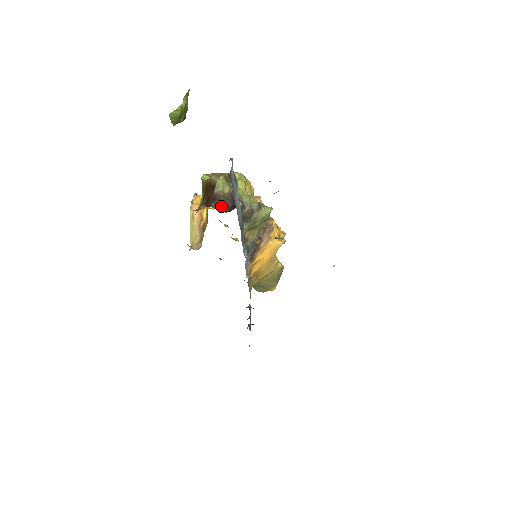
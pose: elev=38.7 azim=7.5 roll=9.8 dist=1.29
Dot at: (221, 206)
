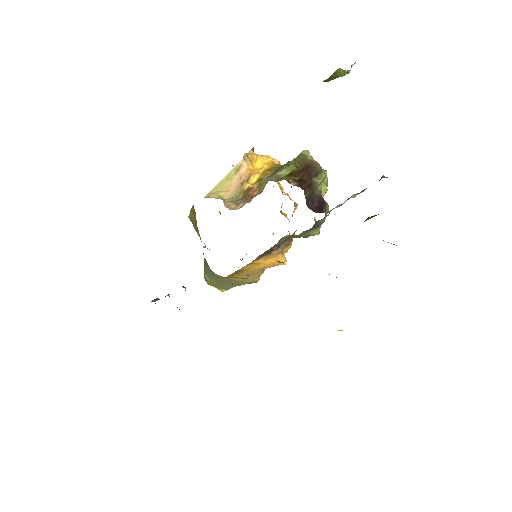
Dot at: (309, 198)
